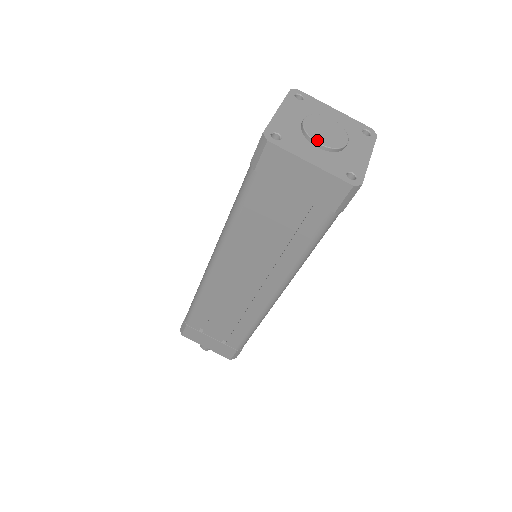
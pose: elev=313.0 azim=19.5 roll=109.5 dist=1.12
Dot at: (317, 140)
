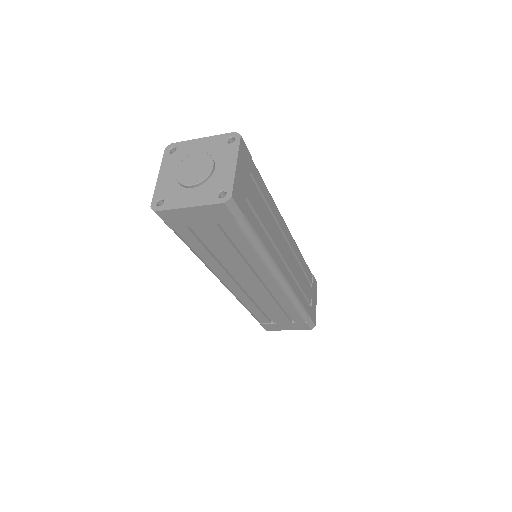
Dot at: (188, 184)
